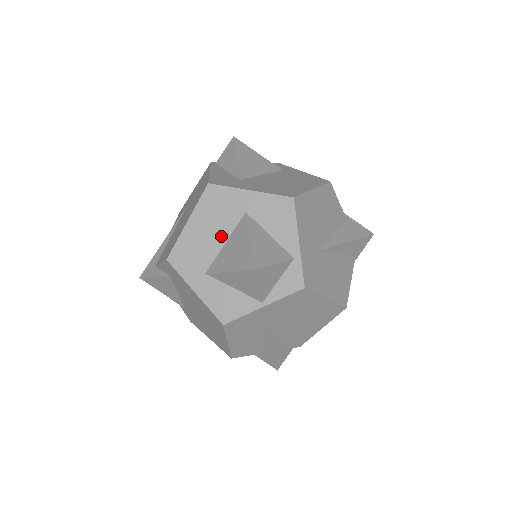
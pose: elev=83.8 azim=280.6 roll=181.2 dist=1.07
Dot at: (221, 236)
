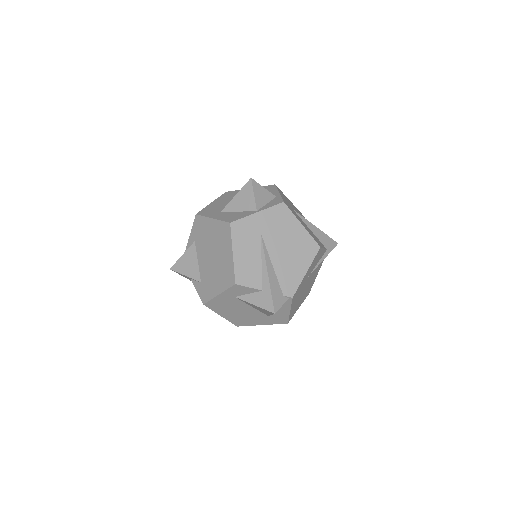
Dot at: occluded
